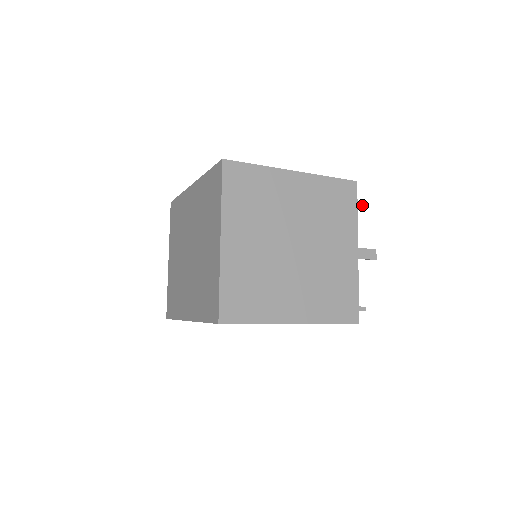
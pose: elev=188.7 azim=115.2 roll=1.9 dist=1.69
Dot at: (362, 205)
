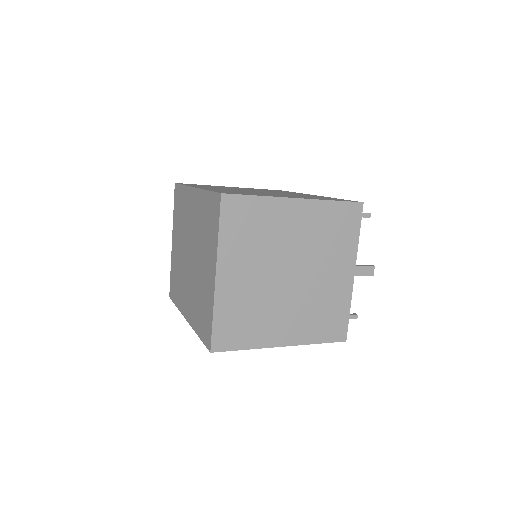
Dot at: (368, 215)
